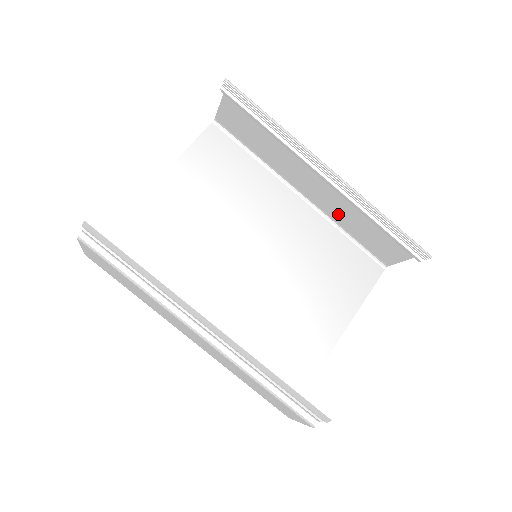
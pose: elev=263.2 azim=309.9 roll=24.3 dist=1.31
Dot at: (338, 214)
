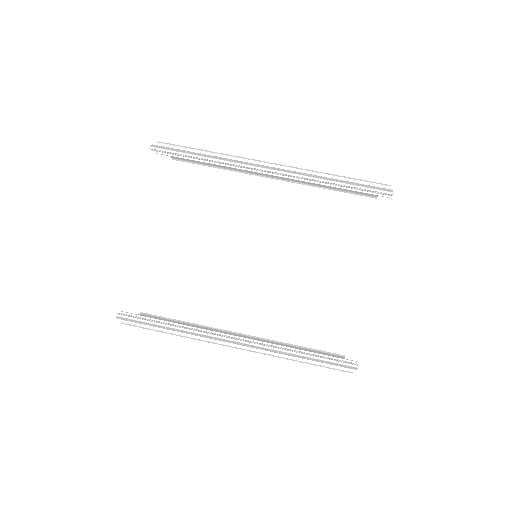
Dot at: occluded
